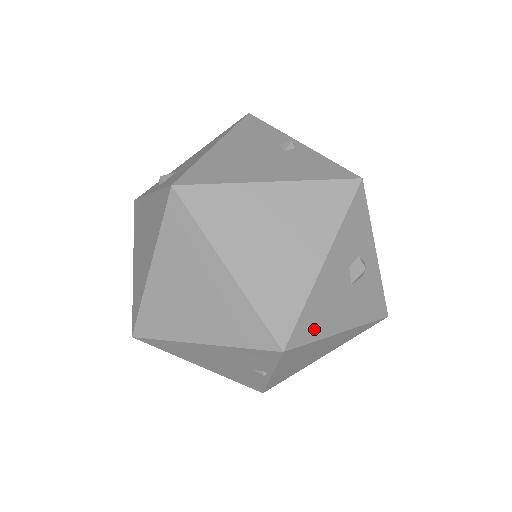
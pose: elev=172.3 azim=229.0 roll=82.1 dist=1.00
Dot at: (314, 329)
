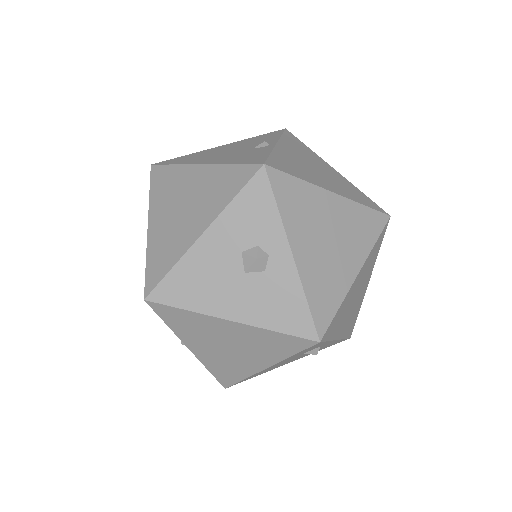
Dot at: (186, 297)
